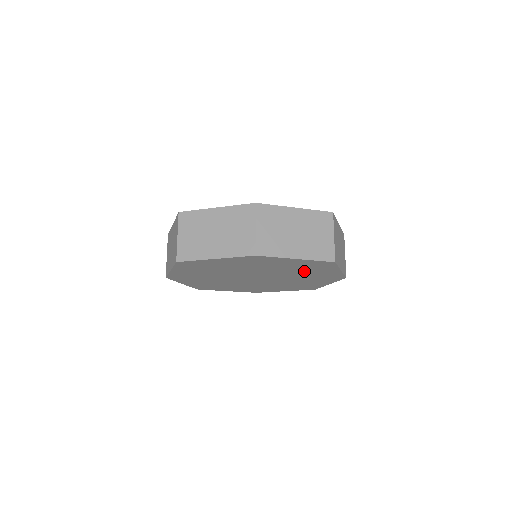
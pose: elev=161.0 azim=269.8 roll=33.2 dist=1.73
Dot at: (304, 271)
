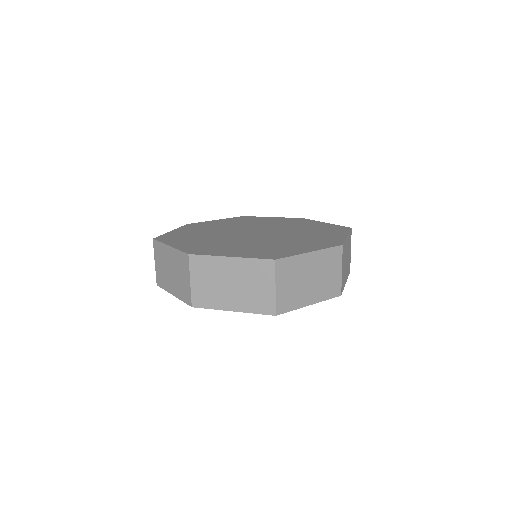
Dot at: occluded
